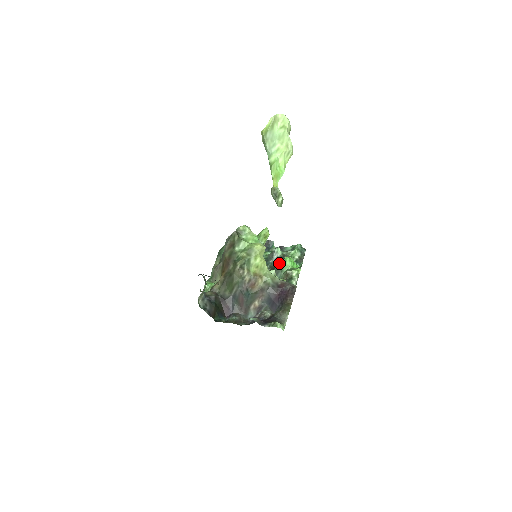
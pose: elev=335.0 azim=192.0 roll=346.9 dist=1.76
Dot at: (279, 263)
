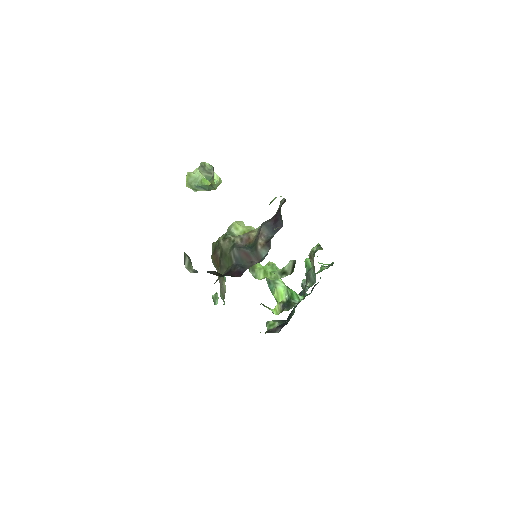
Dot at: occluded
